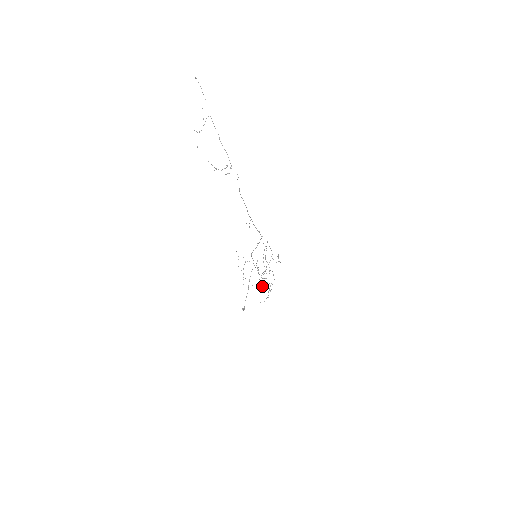
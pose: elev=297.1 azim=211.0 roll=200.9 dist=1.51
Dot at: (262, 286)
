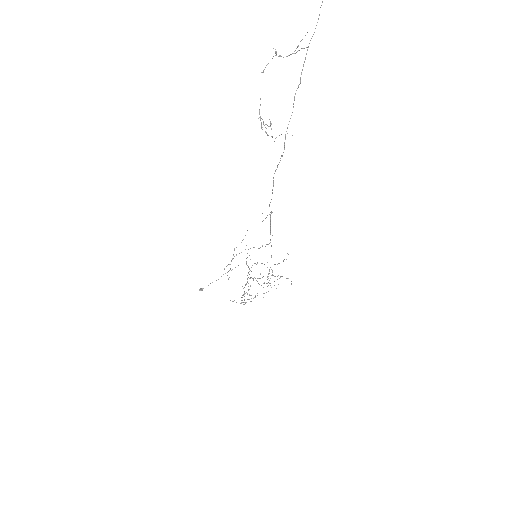
Dot at: occluded
